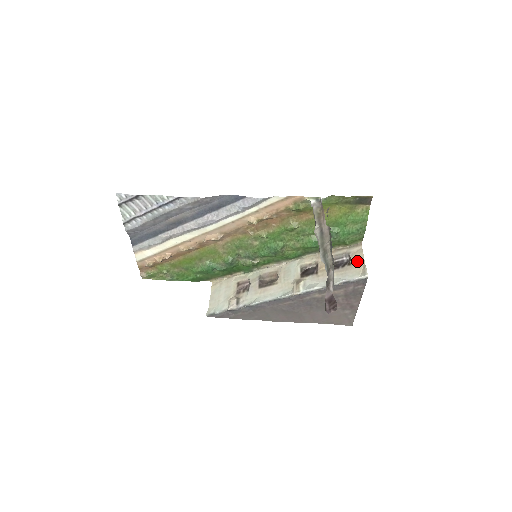
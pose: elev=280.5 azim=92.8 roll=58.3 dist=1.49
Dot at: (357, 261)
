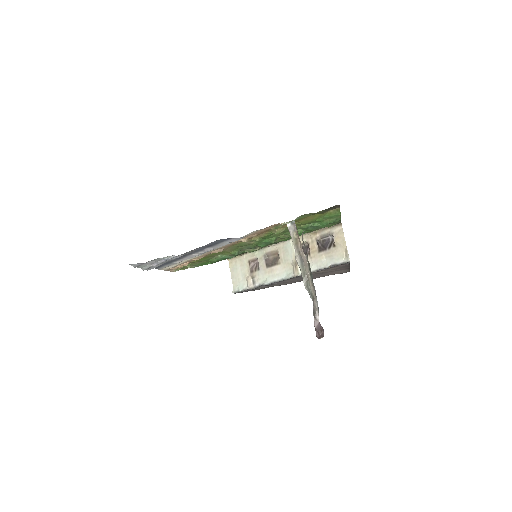
Dot at: (340, 243)
